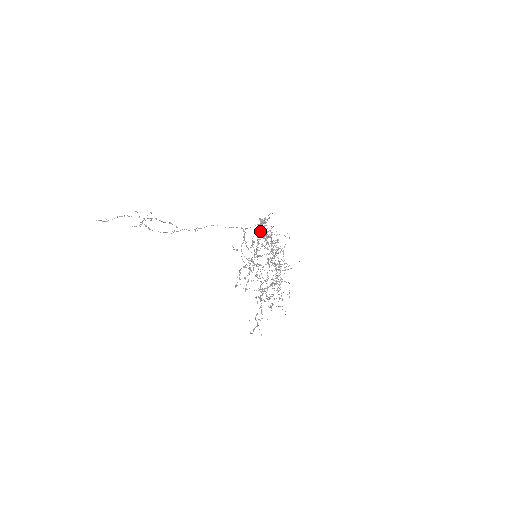
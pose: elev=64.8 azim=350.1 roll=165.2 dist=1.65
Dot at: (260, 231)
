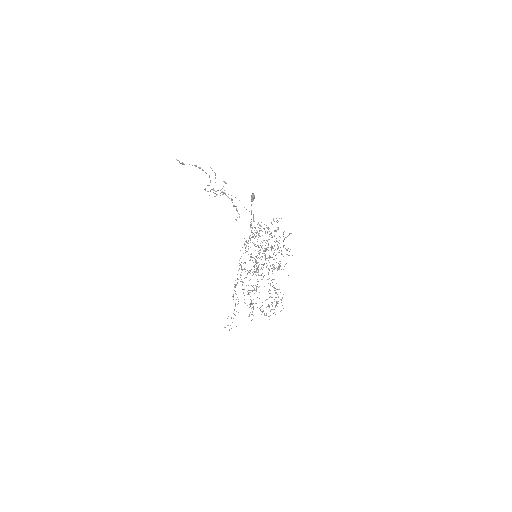
Dot at: occluded
